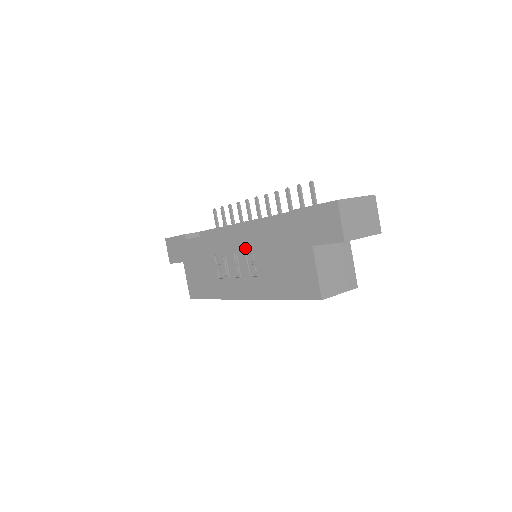
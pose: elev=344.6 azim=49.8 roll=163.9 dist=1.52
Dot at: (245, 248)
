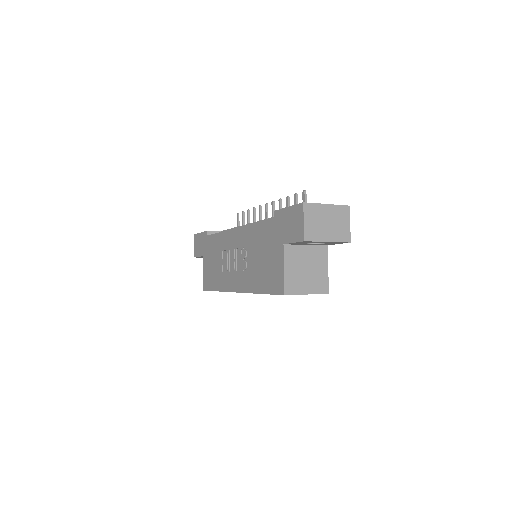
Dot at: (242, 245)
